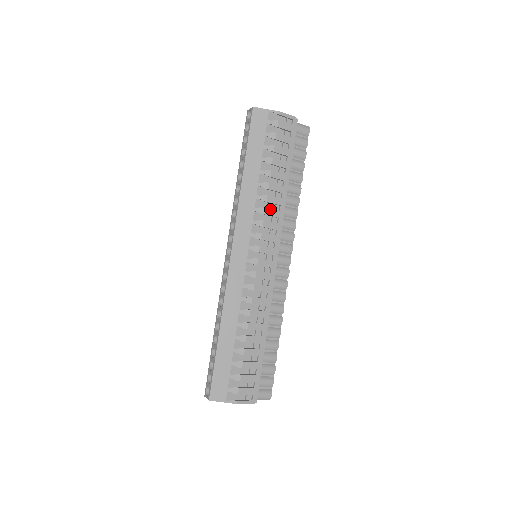
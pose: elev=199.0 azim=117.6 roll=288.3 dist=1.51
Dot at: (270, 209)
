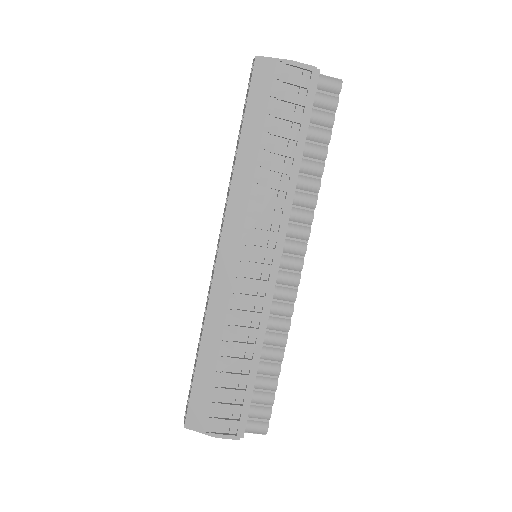
Dot at: (271, 197)
